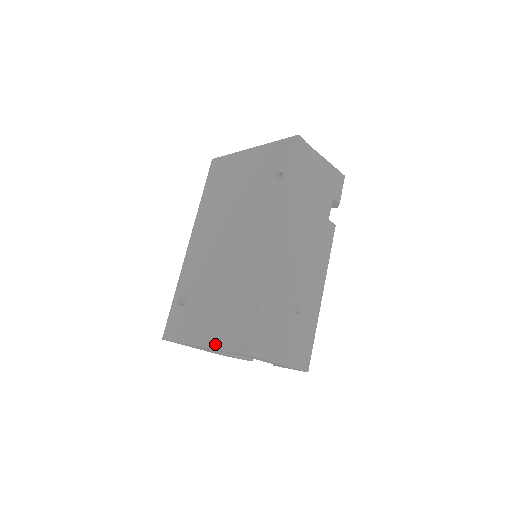
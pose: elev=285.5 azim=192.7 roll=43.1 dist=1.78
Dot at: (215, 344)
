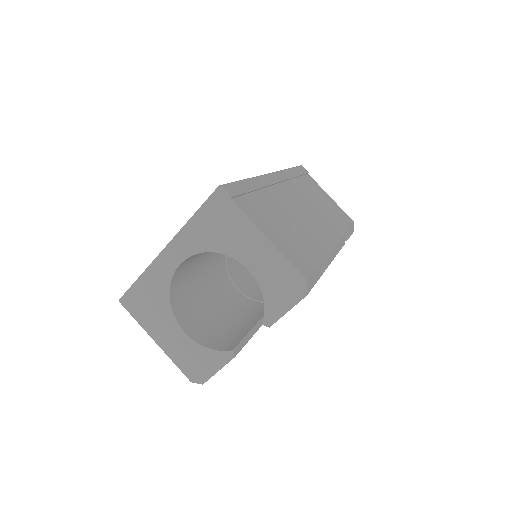
Dot at: (183, 228)
